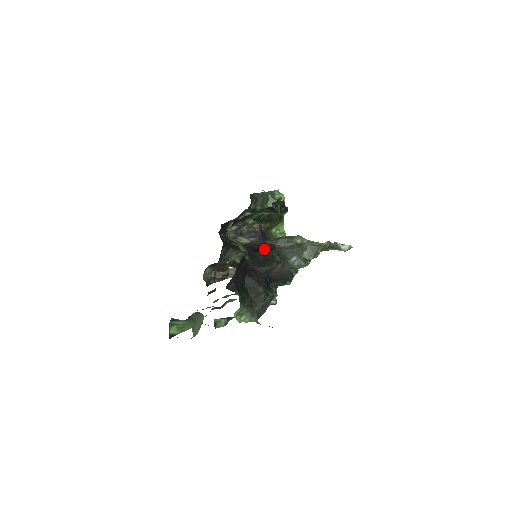
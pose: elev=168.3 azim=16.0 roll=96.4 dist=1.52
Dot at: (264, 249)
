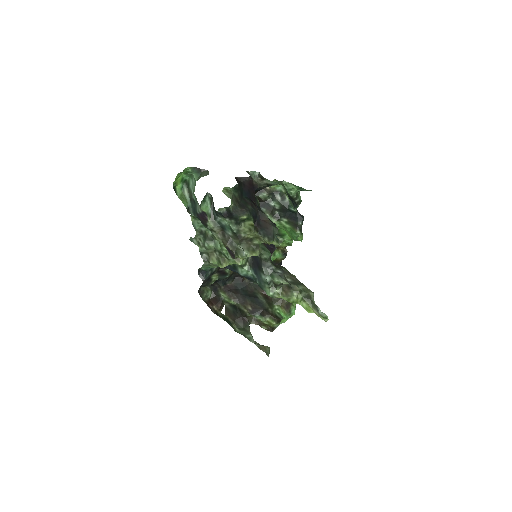
Dot at: occluded
